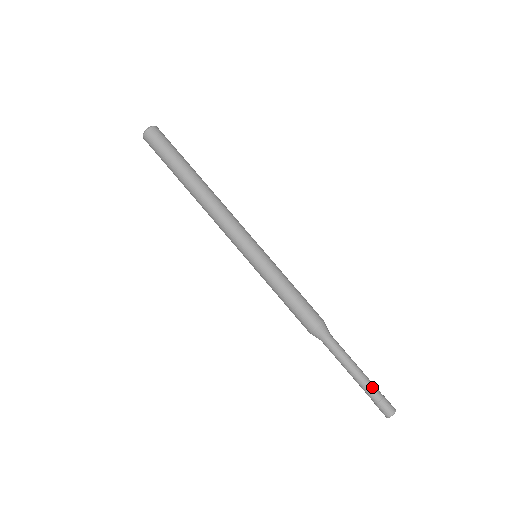
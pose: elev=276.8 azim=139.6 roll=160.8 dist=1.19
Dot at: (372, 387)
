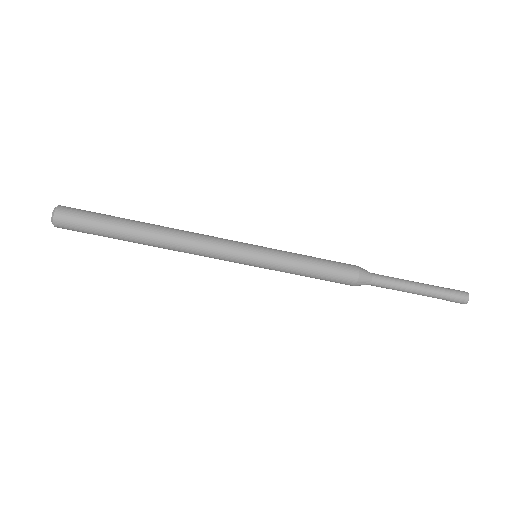
Dot at: (436, 295)
